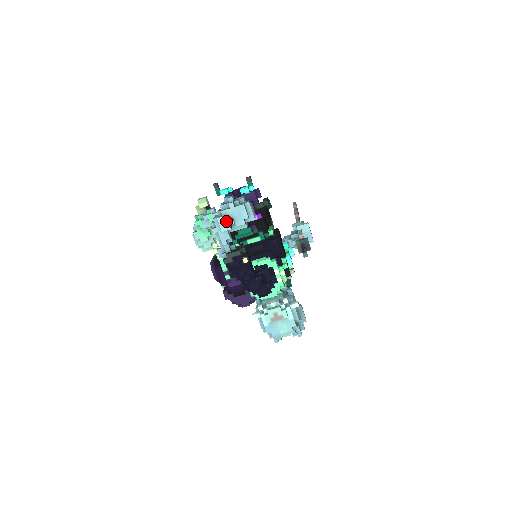
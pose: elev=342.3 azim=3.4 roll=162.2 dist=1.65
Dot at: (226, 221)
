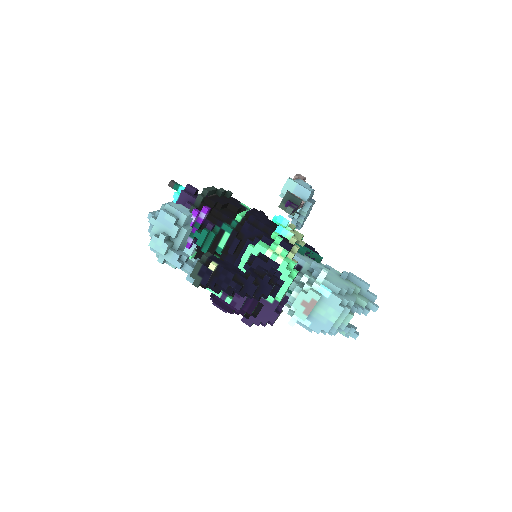
Dot at: (157, 241)
